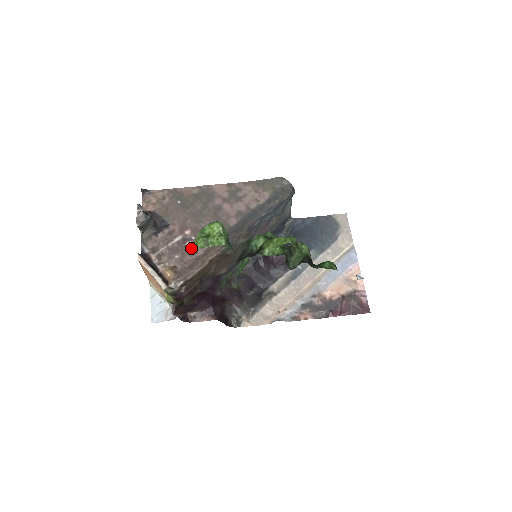
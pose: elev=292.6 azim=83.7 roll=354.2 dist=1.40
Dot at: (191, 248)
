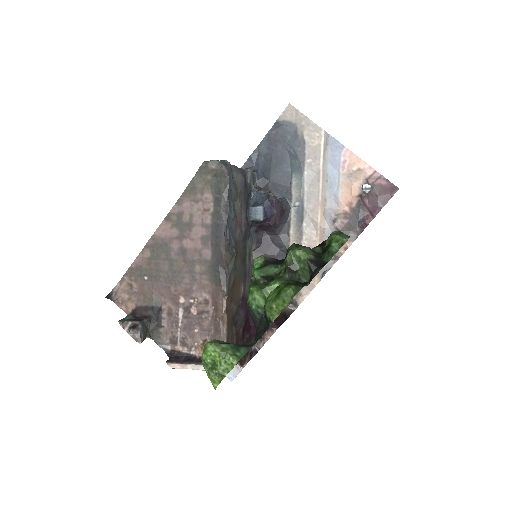
Dot at: occluded
